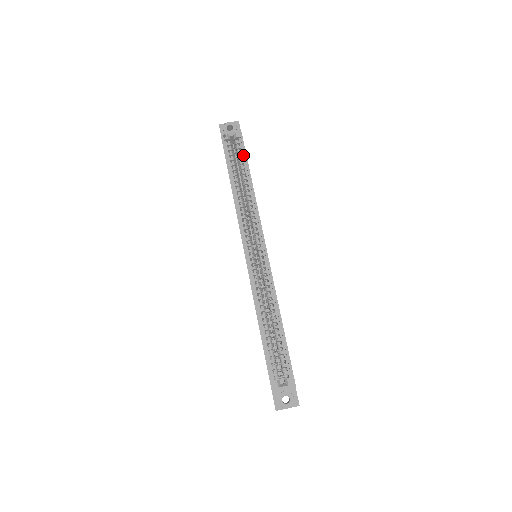
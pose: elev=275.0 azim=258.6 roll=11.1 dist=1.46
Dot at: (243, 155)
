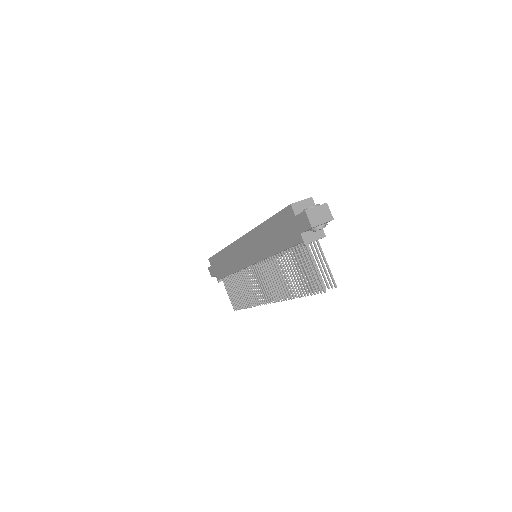
Dot at: occluded
